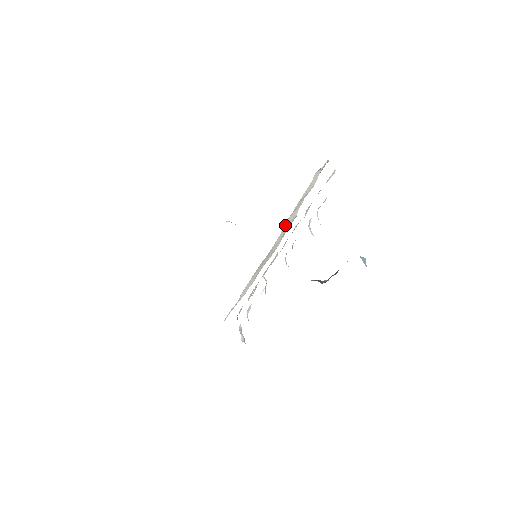
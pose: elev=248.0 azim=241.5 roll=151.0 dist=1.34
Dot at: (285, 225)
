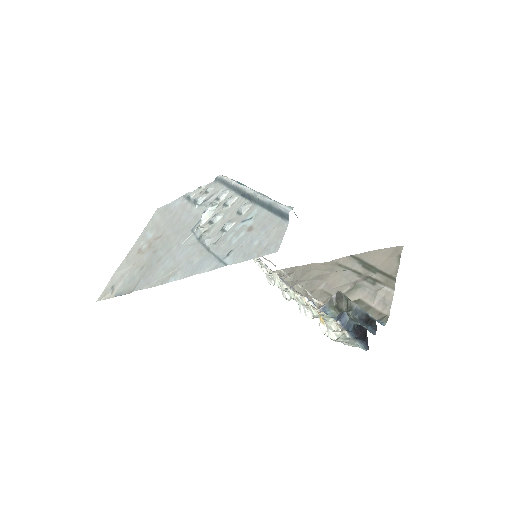
Dot at: occluded
